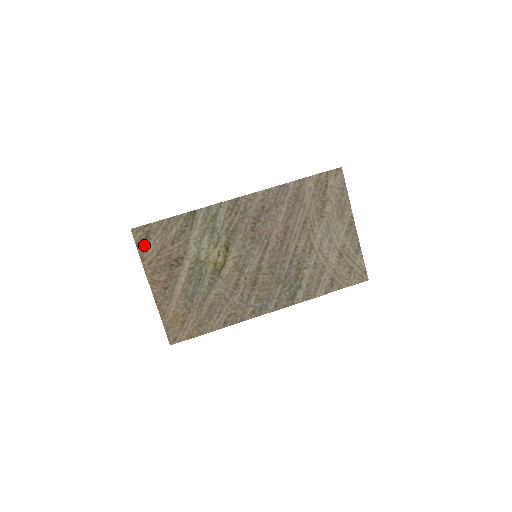
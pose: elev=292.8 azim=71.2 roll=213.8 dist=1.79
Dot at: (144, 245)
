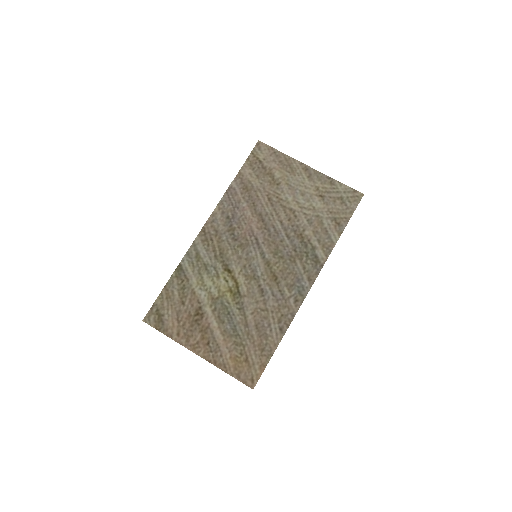
Dot at: (162, 324)
